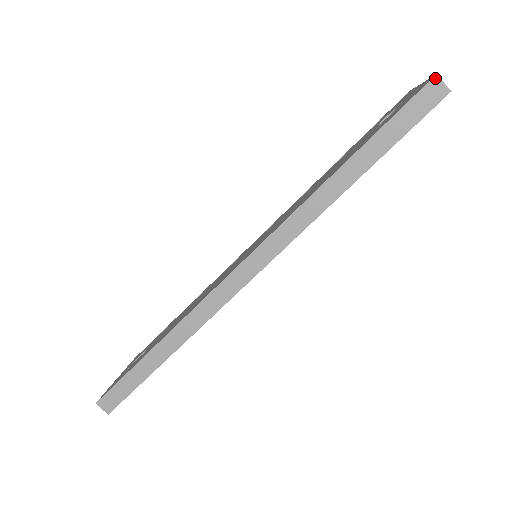
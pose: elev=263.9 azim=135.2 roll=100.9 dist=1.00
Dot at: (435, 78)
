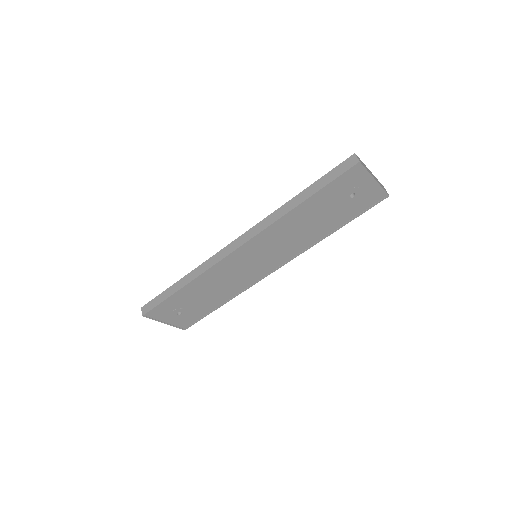
Dot at: (354, 155)
